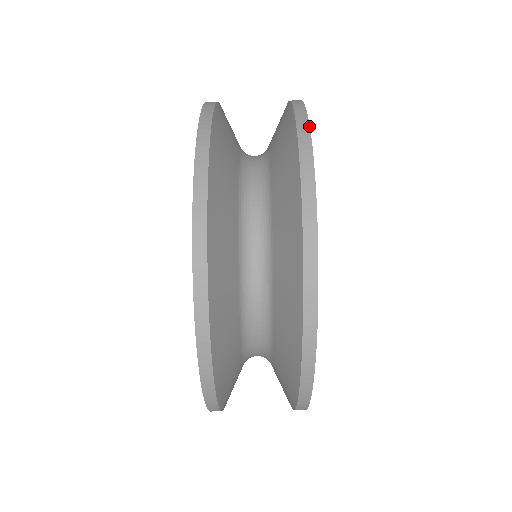
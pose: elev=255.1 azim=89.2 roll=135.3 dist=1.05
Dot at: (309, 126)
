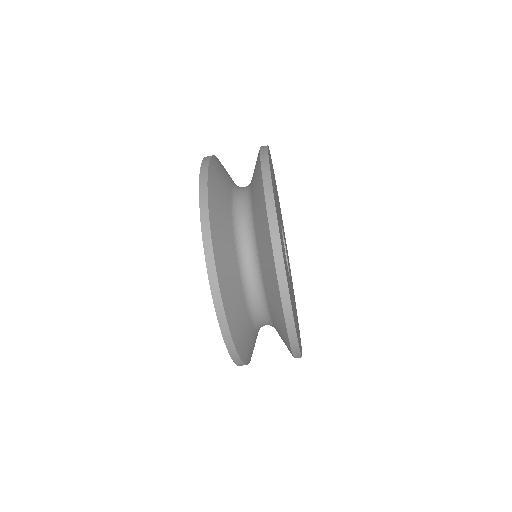
Dot at: (272, 187)
